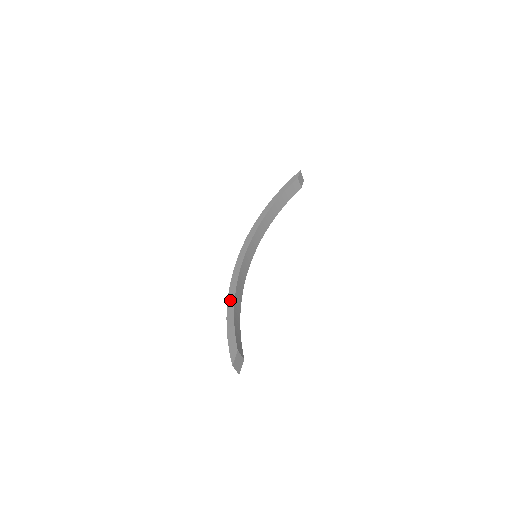
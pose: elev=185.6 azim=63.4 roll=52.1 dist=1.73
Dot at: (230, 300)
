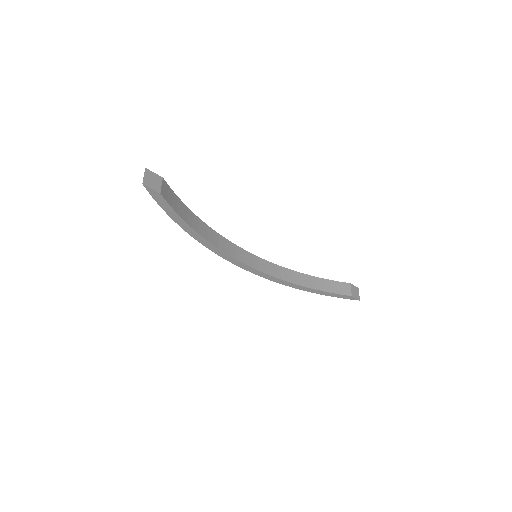
Dot at: occluded
